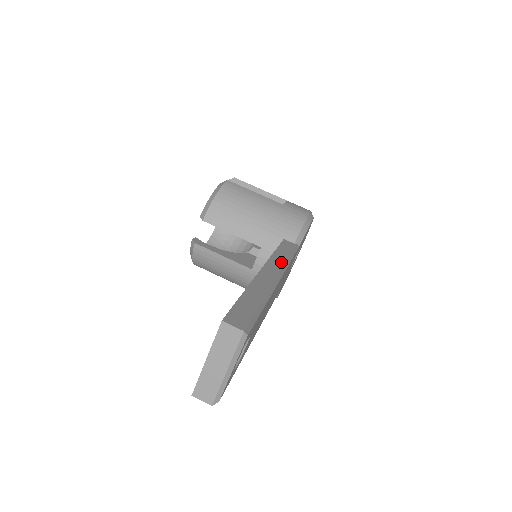
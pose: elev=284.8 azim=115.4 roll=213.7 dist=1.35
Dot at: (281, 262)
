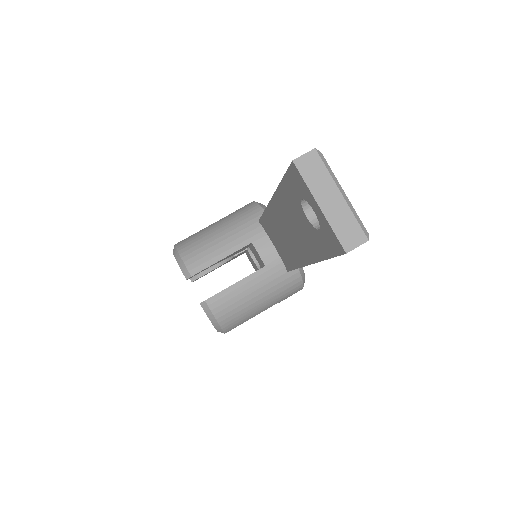
Dot at: occluded
